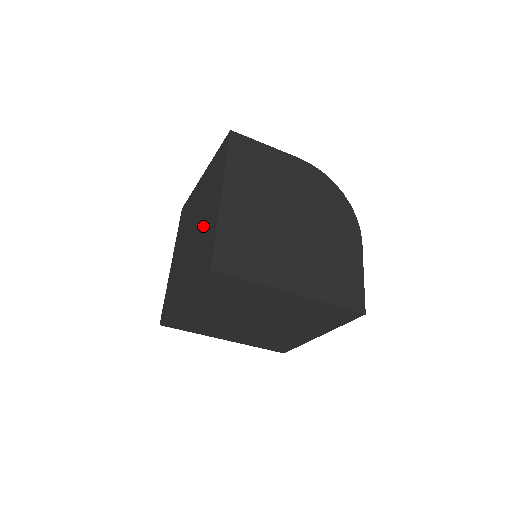
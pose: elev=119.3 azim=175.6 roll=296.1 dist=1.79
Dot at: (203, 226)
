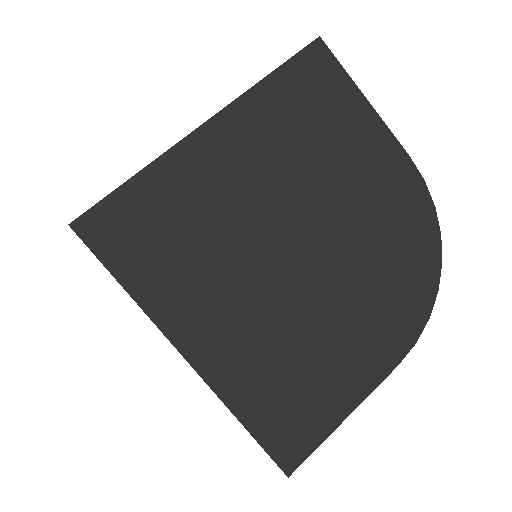
Dot at: occluded
